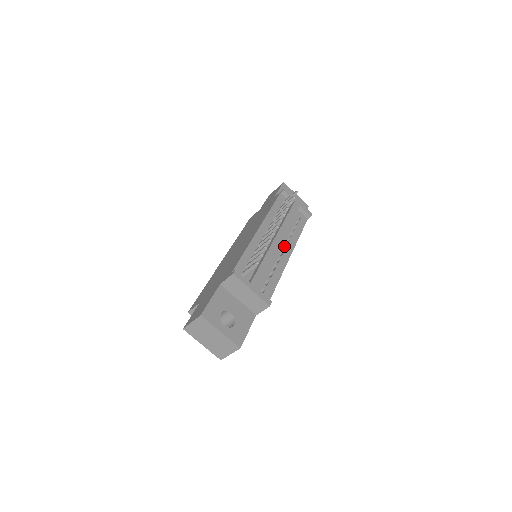
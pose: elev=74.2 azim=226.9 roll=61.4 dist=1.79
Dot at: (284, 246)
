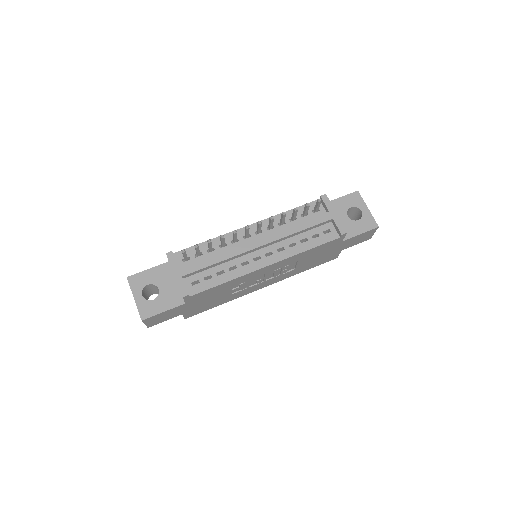
Dot at: (272, 253)
